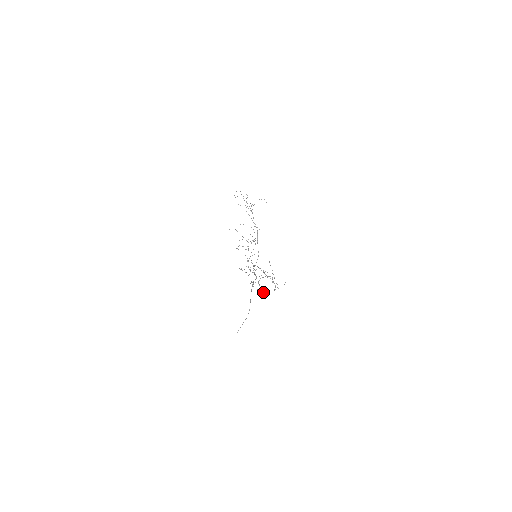
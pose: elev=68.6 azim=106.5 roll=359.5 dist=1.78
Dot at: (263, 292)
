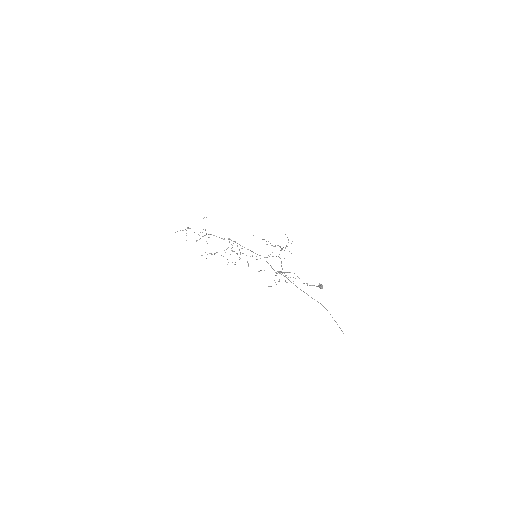
Dot at: (319, 287)
